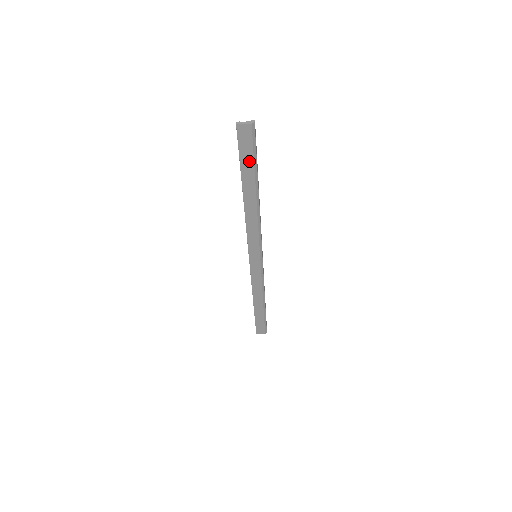
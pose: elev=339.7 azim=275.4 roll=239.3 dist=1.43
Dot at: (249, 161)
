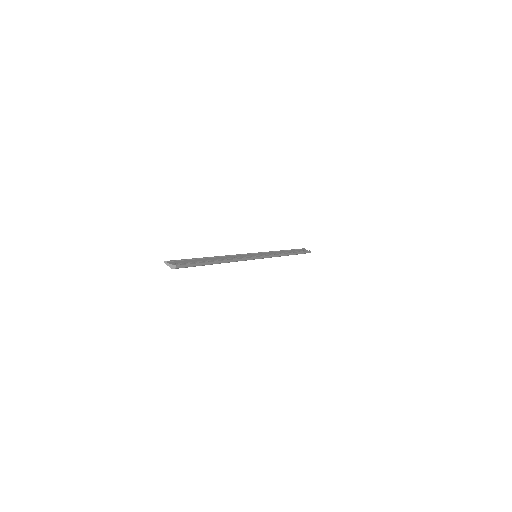
Dot at: occluded
